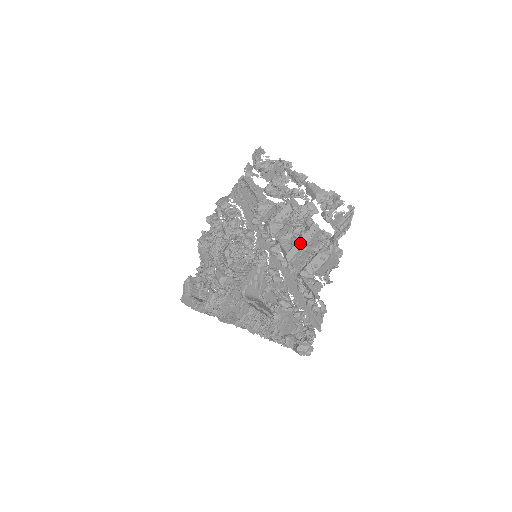
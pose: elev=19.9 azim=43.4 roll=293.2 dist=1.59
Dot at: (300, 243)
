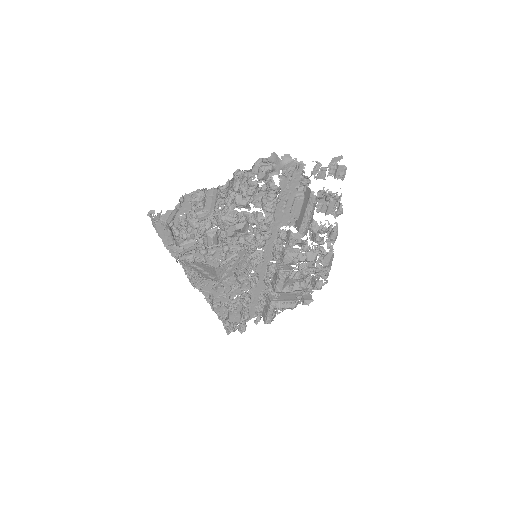
Dot at: occluded
